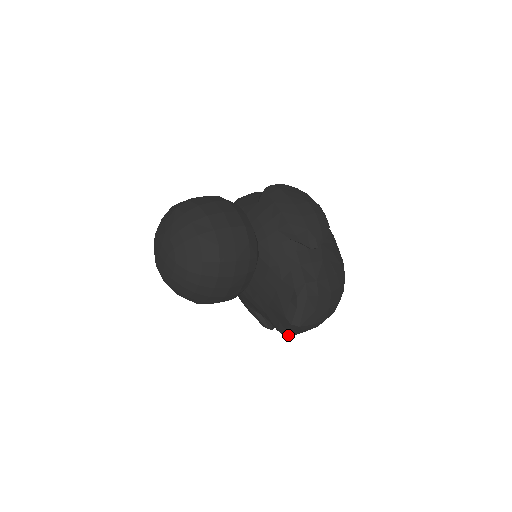
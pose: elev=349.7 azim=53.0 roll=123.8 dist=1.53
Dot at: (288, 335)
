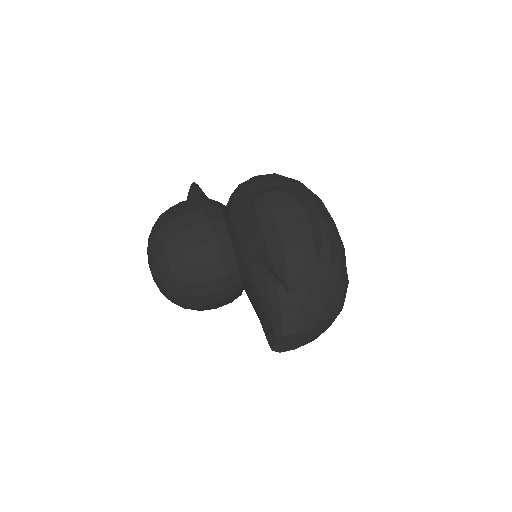
Dot at: occluded
